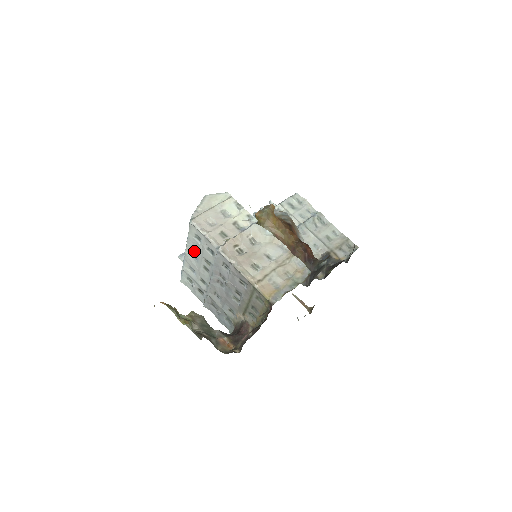
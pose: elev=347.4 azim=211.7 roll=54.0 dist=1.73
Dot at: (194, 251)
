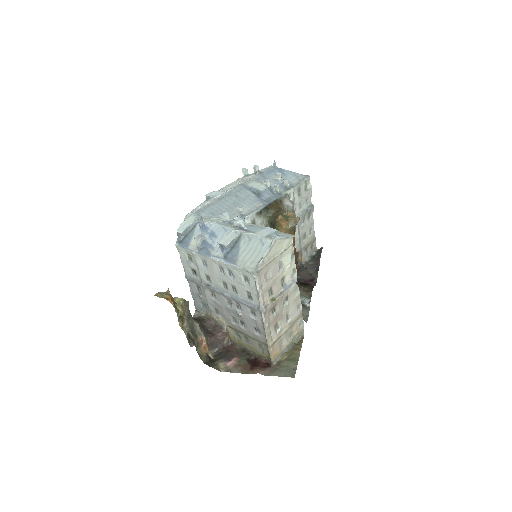
Dot at: (227, 271)
